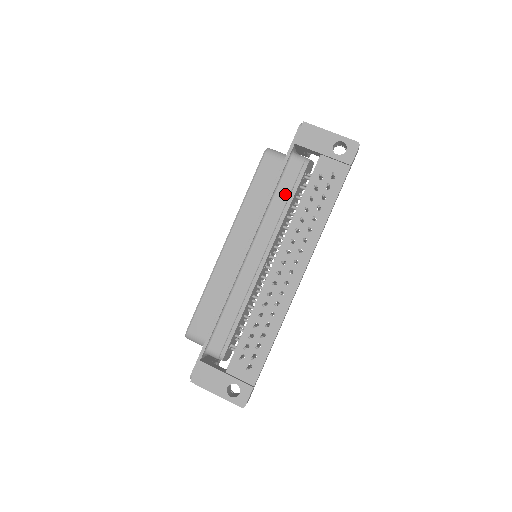
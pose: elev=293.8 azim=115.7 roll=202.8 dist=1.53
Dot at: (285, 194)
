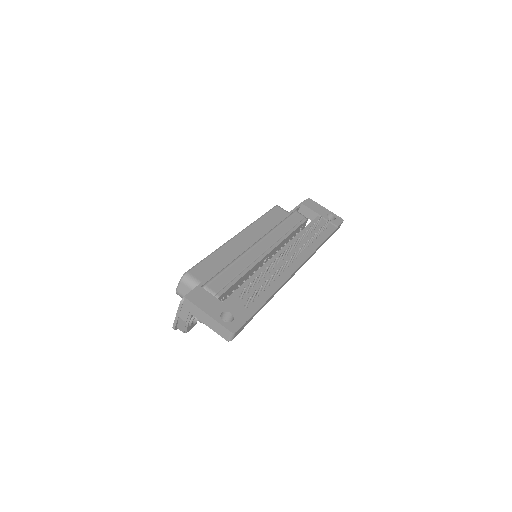
Dot at: (290, 225)
